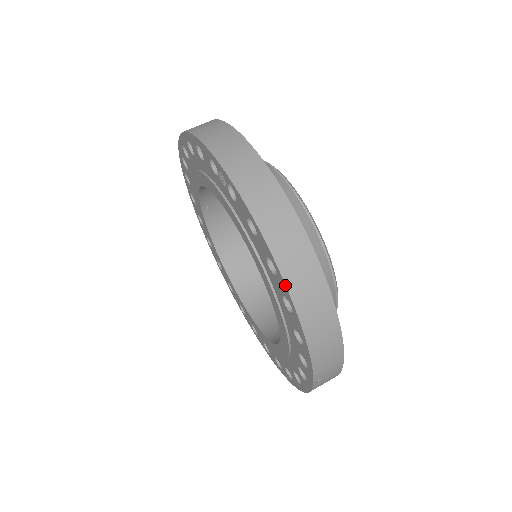
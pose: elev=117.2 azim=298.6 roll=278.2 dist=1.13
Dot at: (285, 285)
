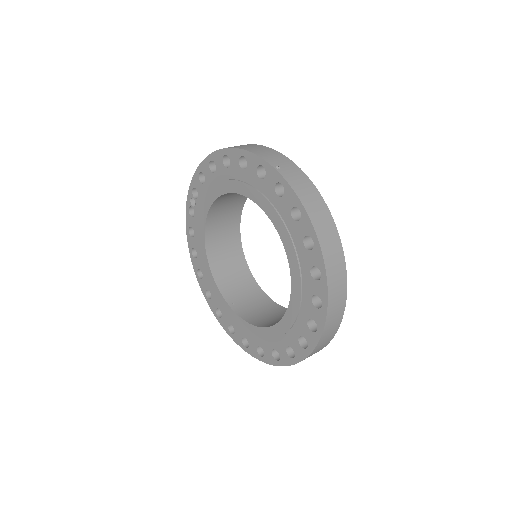
Dot at: (214, 152)
